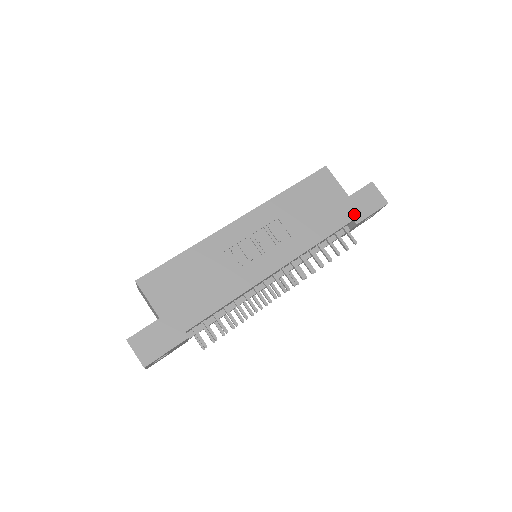
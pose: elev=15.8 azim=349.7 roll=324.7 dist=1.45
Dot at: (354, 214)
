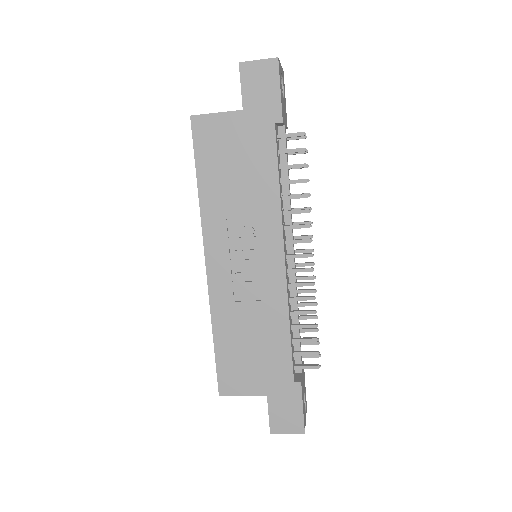
Dot at: (268, 118)
